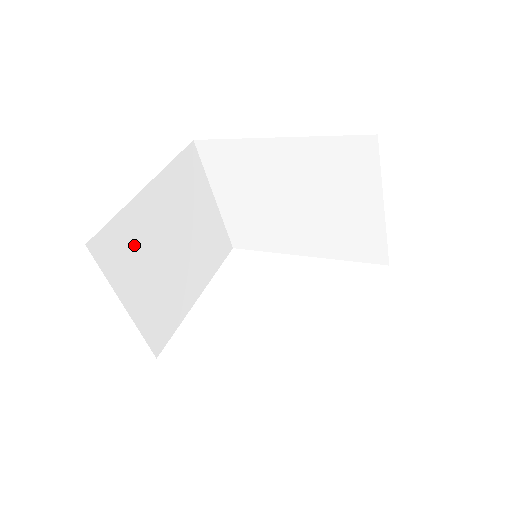
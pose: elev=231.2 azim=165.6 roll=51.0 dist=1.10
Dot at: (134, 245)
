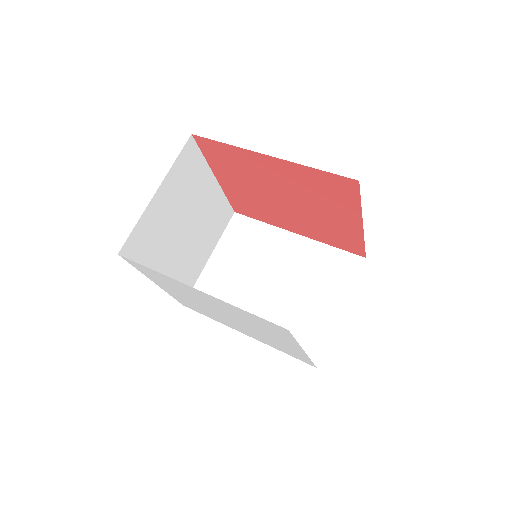
Dot at: (189, 182)
